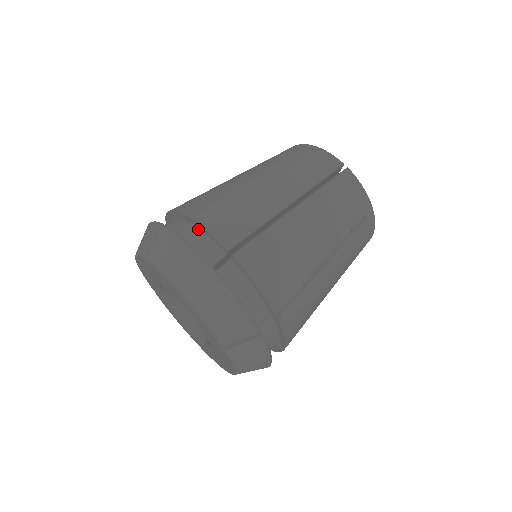
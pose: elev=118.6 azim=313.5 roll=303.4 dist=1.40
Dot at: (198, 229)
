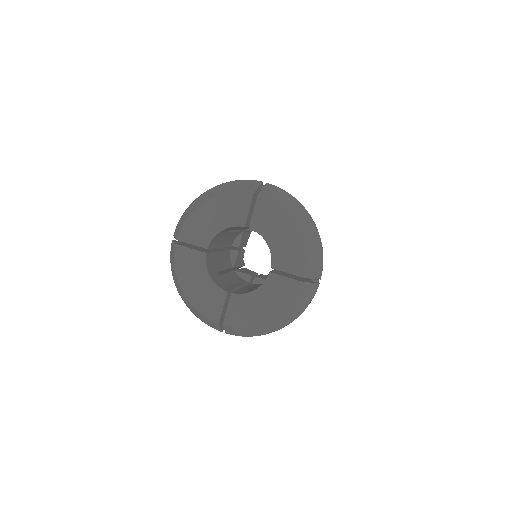
Dot at: occluded
